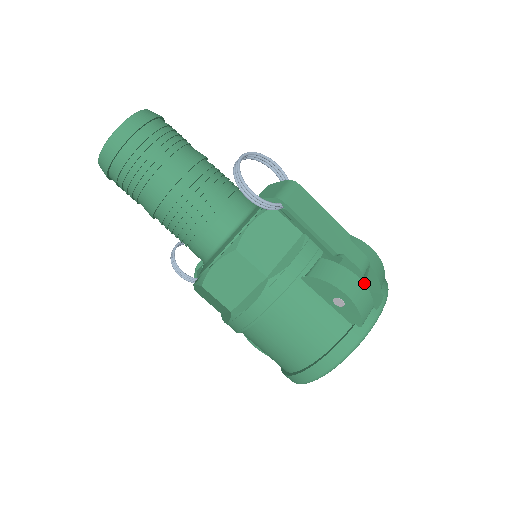
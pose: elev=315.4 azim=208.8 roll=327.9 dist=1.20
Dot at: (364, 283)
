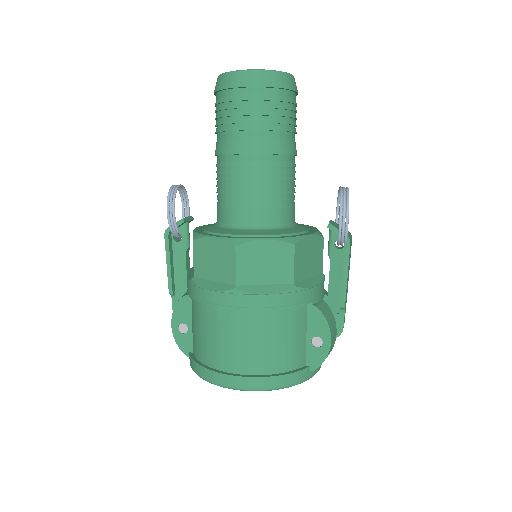
Dot at: occluded
